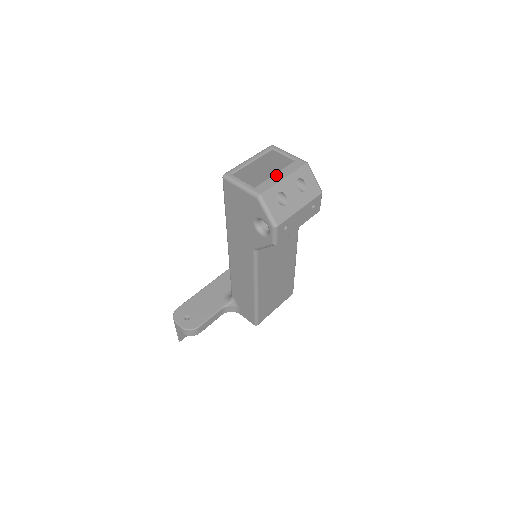
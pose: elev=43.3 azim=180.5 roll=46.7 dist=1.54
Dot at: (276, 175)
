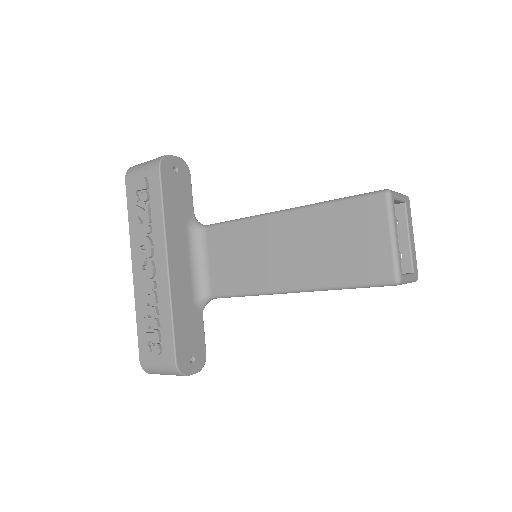
Dot at: (412, 240)
